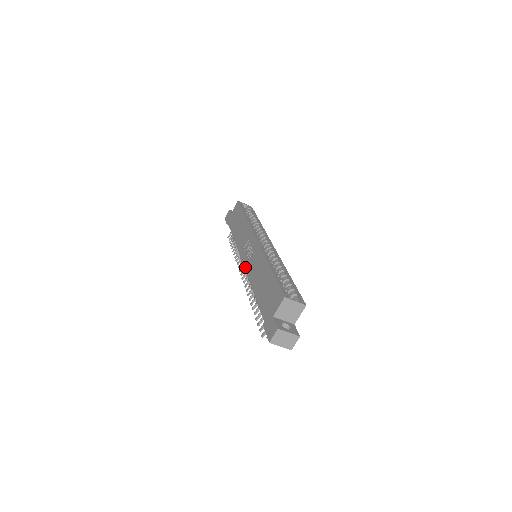
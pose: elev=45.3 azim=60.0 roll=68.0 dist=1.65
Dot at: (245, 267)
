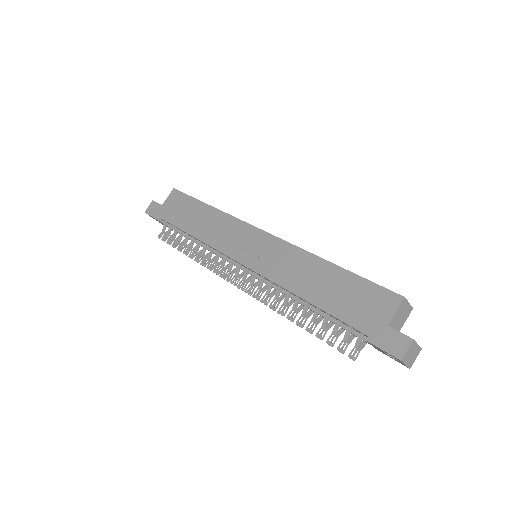
Dot at: (256, 269)
